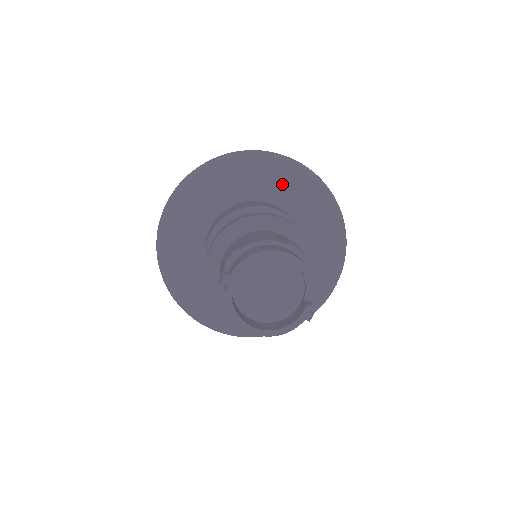
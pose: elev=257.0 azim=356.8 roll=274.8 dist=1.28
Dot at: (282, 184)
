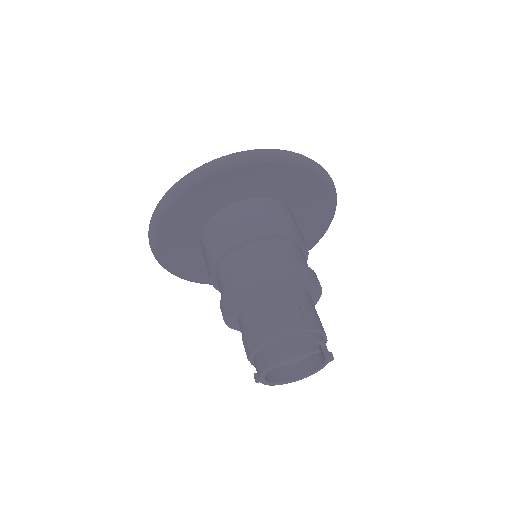
Dot at: (239, 184)
